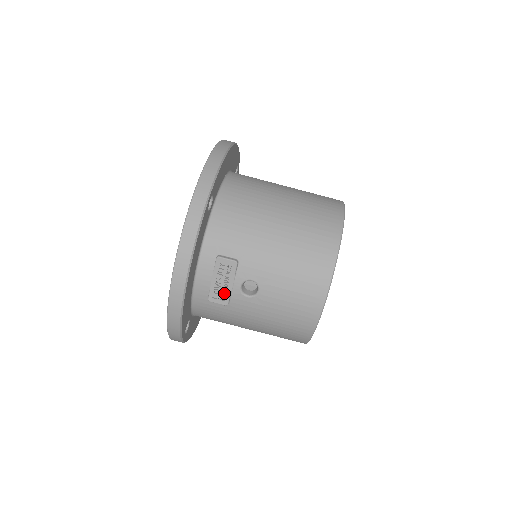
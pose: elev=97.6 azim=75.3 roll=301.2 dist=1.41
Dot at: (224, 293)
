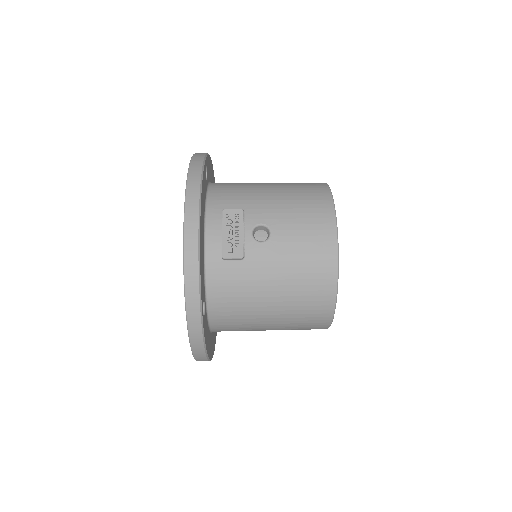
Dot at: (237, 243)
